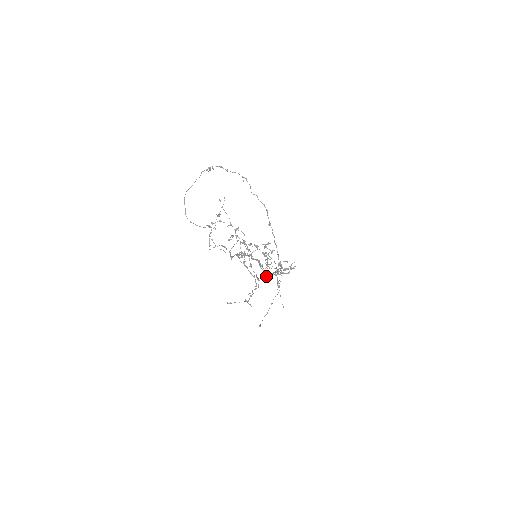
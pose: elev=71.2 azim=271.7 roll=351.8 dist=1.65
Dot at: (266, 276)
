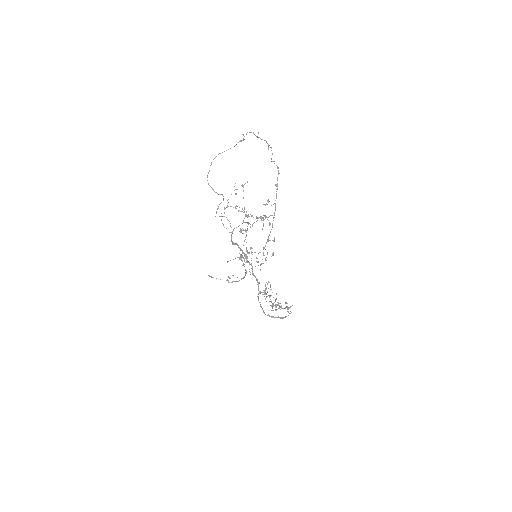
Dot at: (257, 261)
